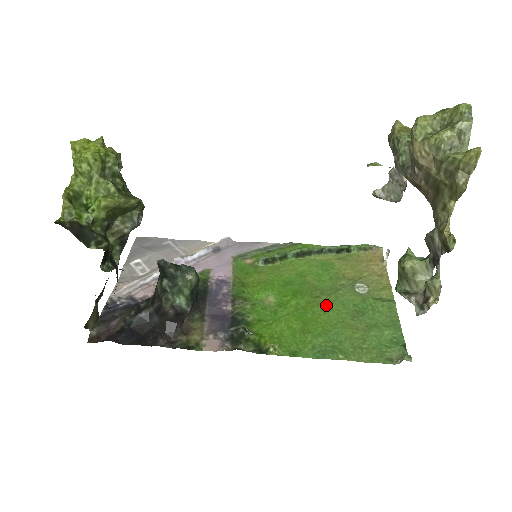
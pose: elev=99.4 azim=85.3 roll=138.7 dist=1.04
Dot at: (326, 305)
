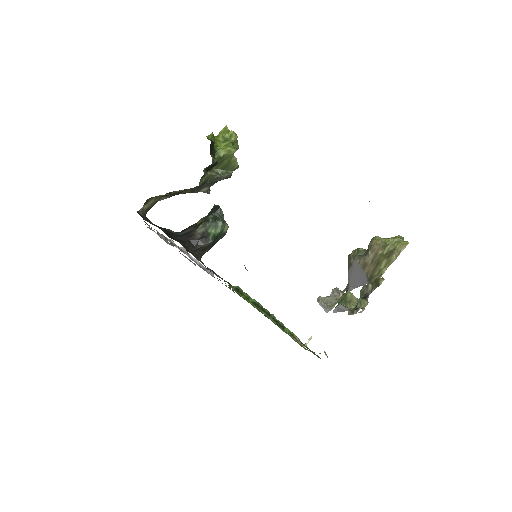
Dot at: occluded
